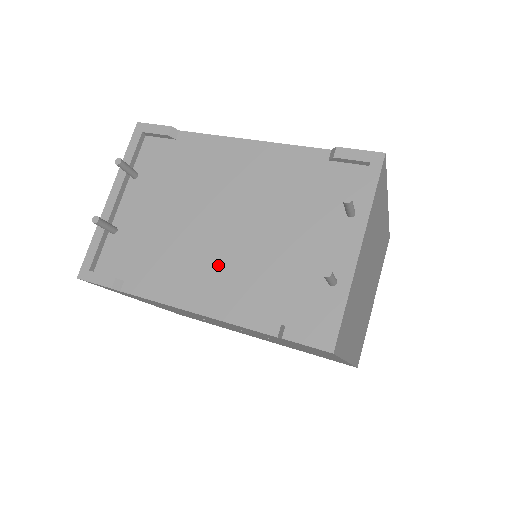
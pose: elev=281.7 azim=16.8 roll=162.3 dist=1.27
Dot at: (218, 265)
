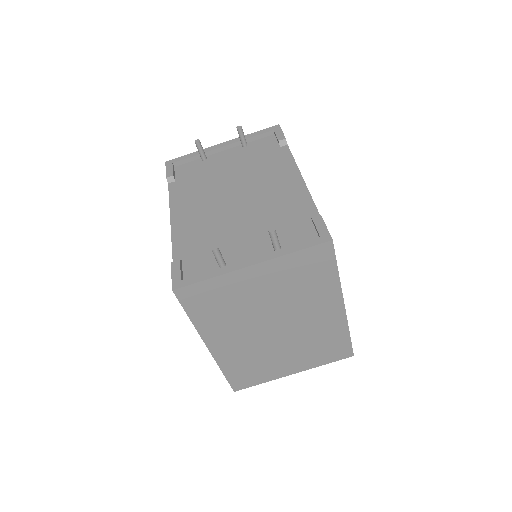
Dot at: (206, 212)
